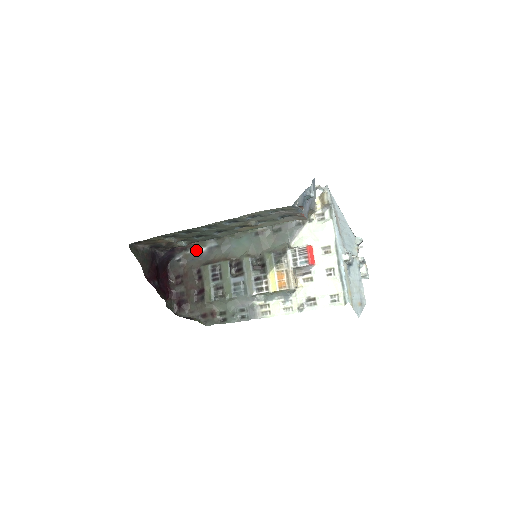
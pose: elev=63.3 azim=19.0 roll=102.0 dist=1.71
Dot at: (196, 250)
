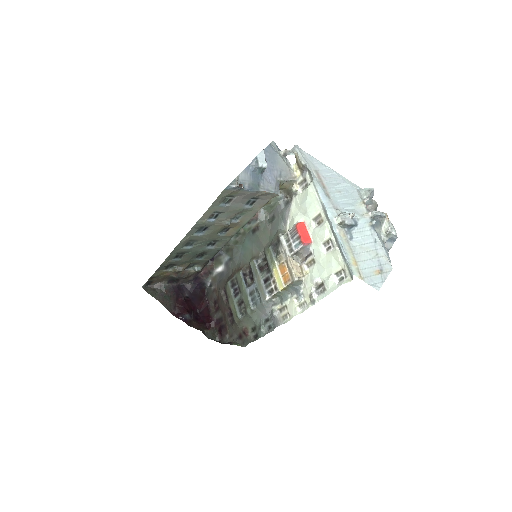
Dot at: (218, 270)
